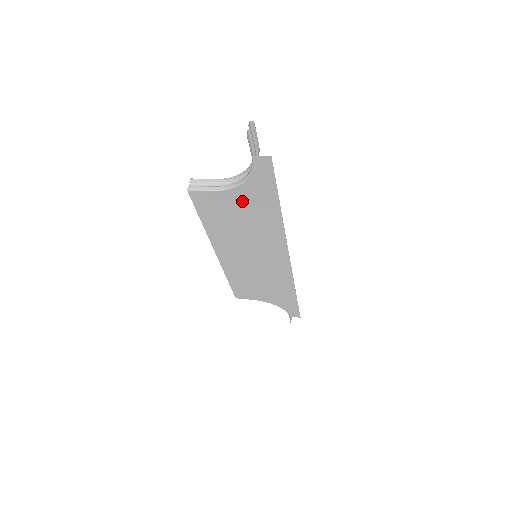
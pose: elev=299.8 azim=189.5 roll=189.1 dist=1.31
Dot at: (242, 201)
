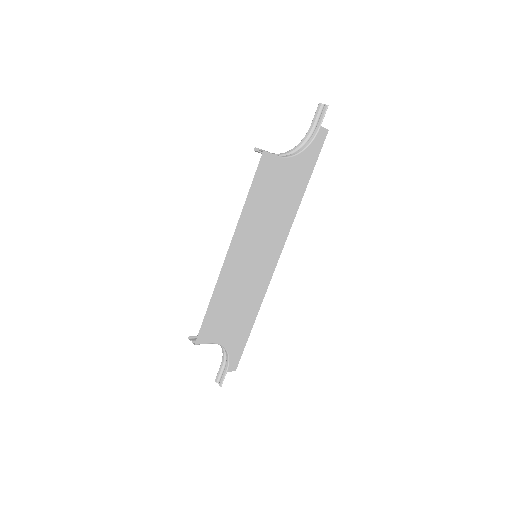
Dot at: (290, 173)
